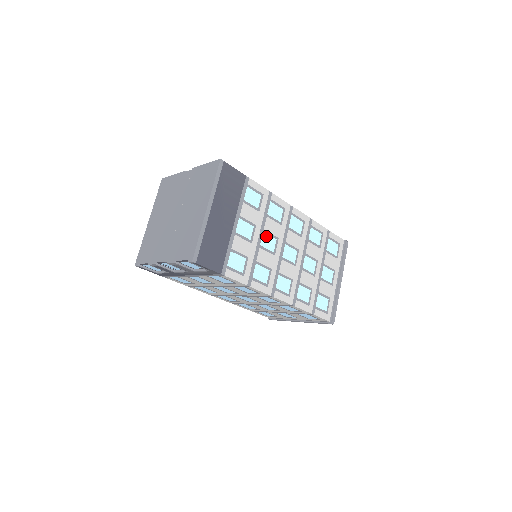
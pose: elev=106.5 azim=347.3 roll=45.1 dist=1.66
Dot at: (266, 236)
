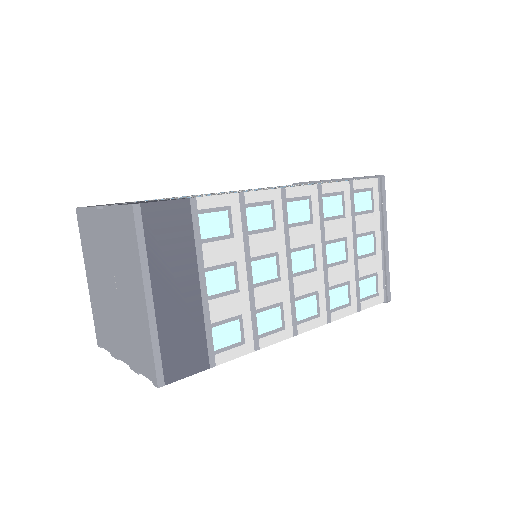
Dot at: (258, 264)
